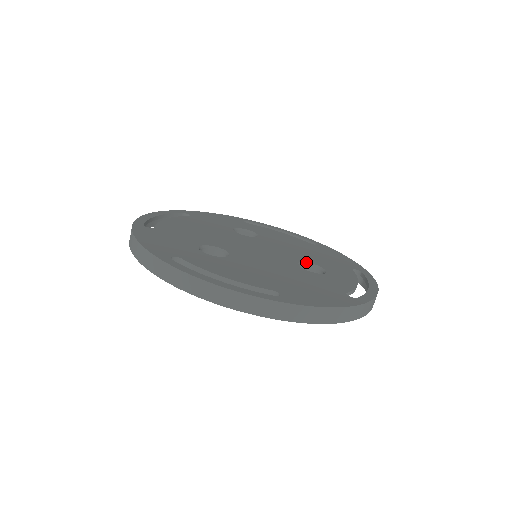
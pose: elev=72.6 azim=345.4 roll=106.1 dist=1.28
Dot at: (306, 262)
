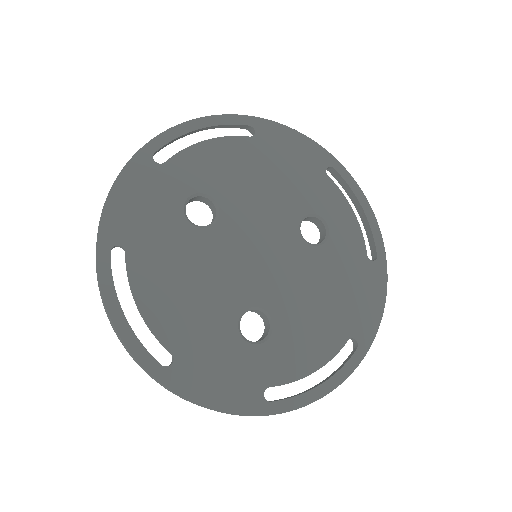
Dot at: (301, 221)
